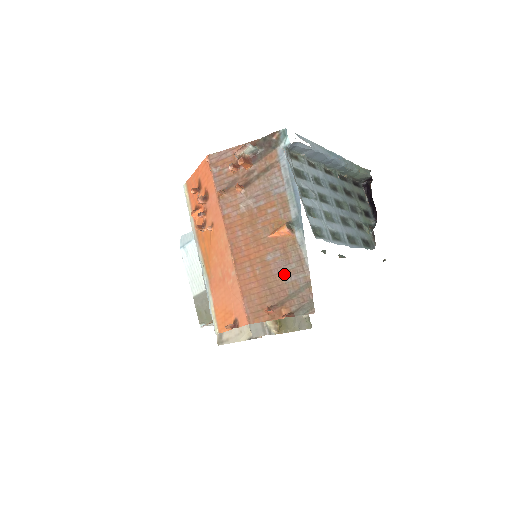
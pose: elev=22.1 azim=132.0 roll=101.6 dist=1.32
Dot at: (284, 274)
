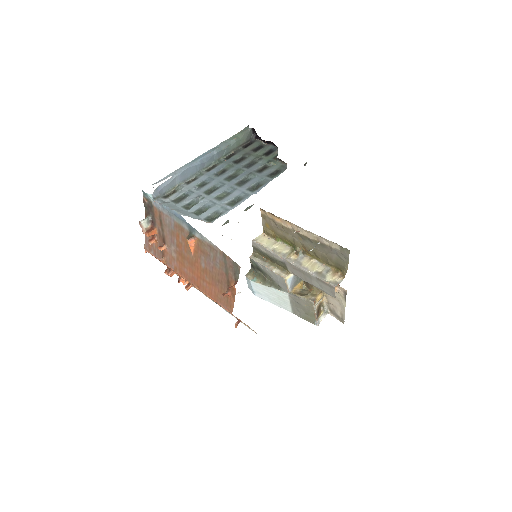
Dot at: (214, 265)
